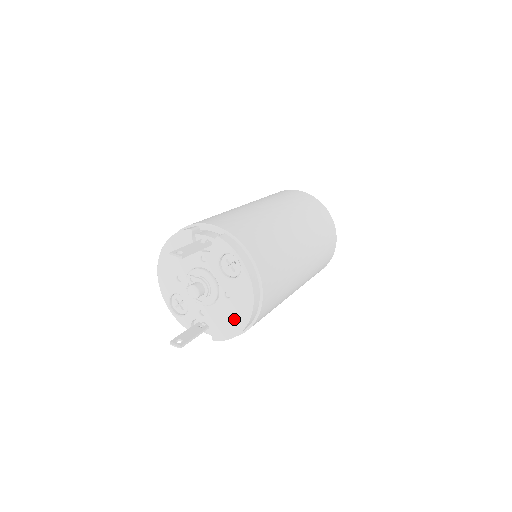
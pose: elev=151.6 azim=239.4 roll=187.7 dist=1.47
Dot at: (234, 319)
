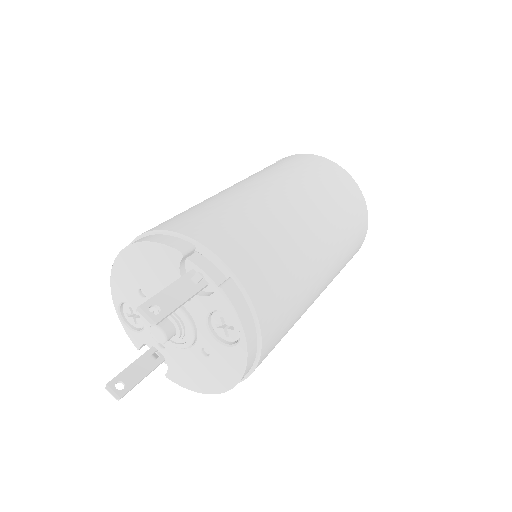
Dot at: (204, 378)
